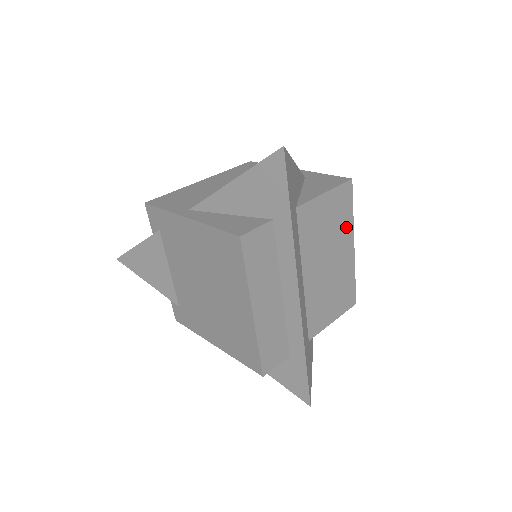
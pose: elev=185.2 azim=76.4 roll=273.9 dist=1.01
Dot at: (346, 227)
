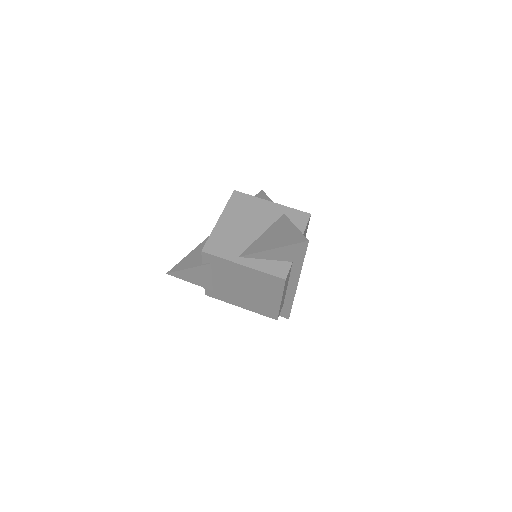
Dot at: (305, 235)
